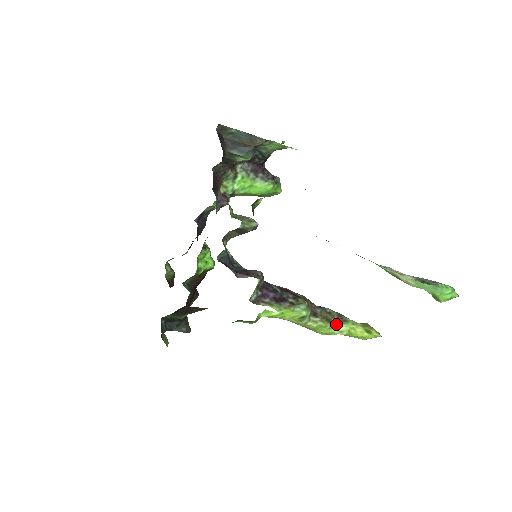
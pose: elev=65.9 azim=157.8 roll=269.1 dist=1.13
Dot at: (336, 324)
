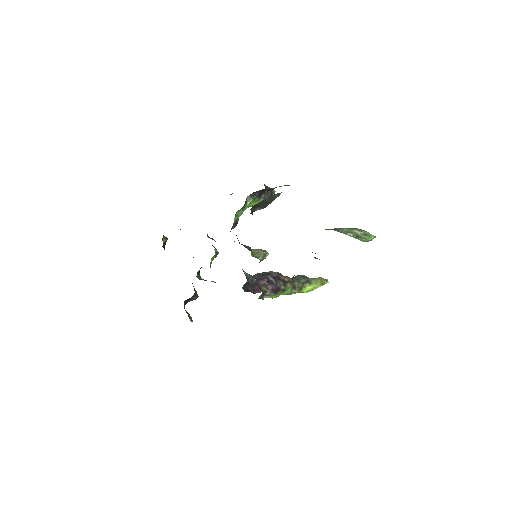
Dot at: (305, 287)
